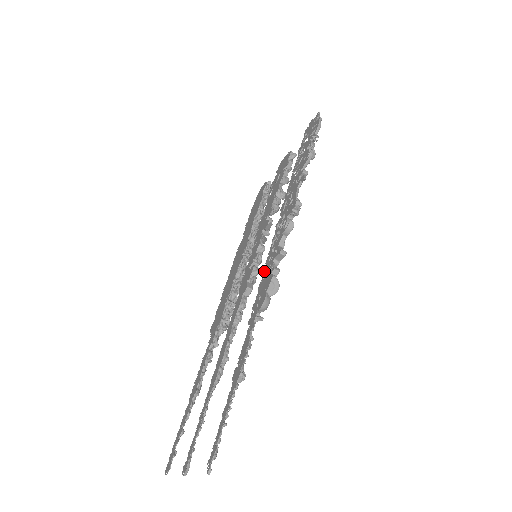
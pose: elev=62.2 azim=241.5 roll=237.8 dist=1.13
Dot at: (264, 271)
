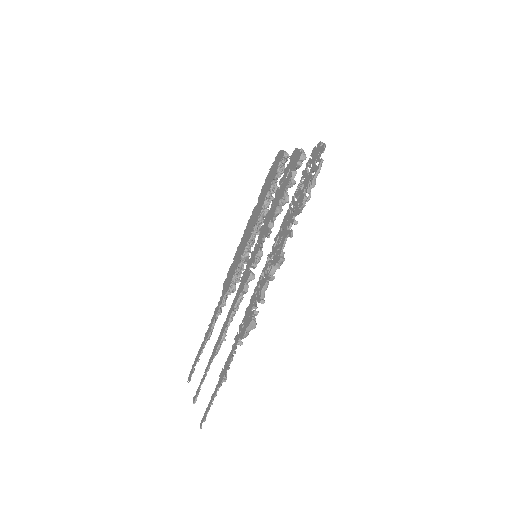
Dot at: (251, 300)
